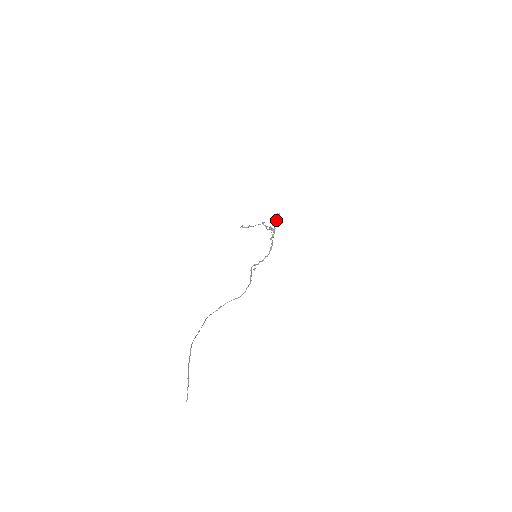
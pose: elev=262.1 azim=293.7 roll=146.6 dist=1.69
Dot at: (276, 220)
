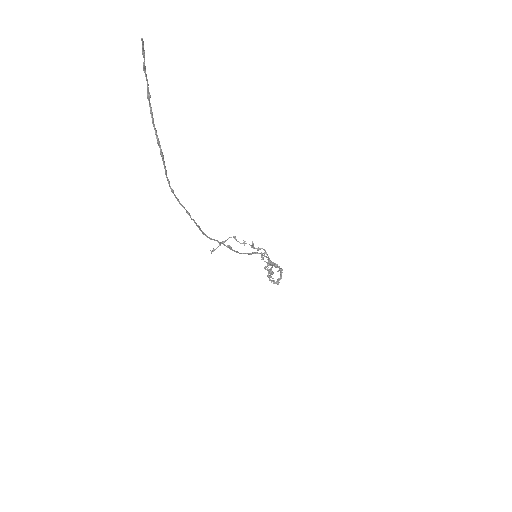
Dot at: (266, 267)
